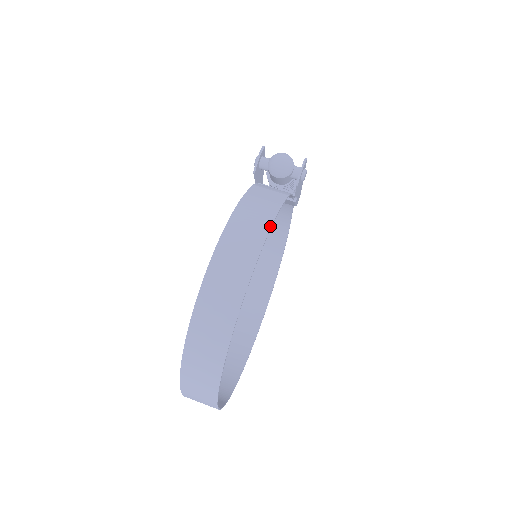
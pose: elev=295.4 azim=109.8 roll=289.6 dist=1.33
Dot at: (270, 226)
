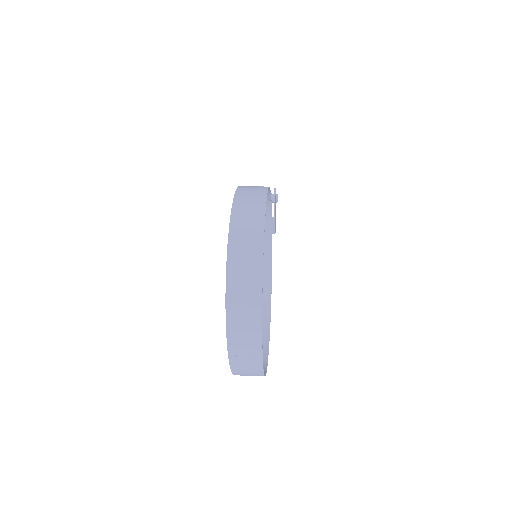
Dot at: occluded
